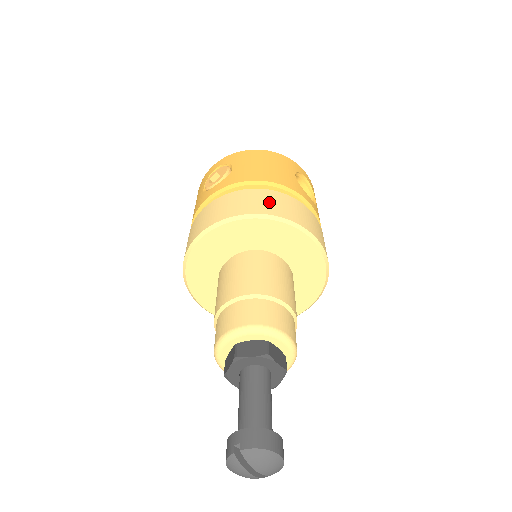
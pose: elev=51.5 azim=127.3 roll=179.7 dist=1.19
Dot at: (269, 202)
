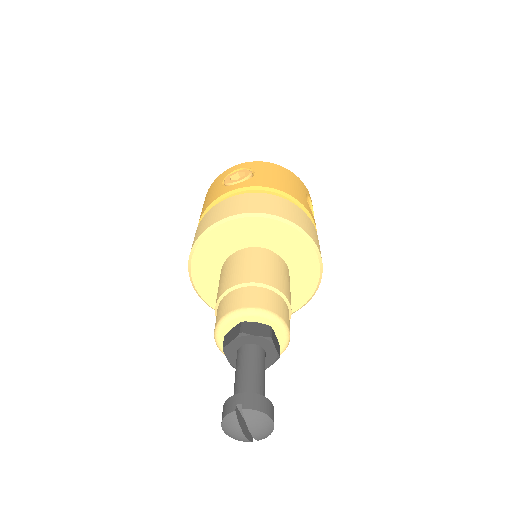
Dot at: (288, 210)
